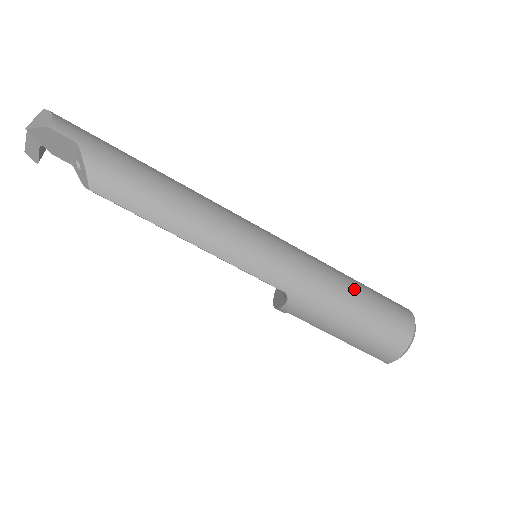
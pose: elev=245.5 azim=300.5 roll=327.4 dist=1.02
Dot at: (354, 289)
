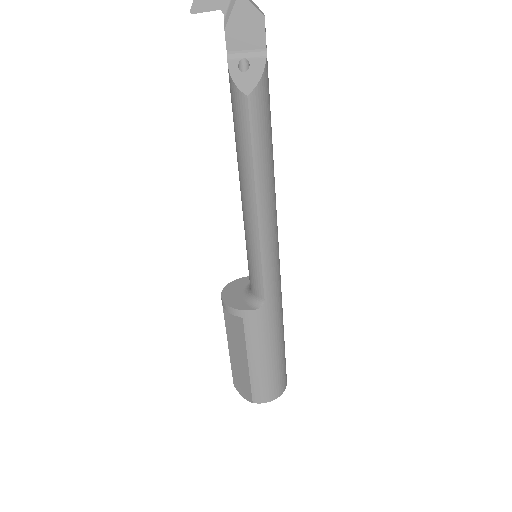
Dot at: occluded
